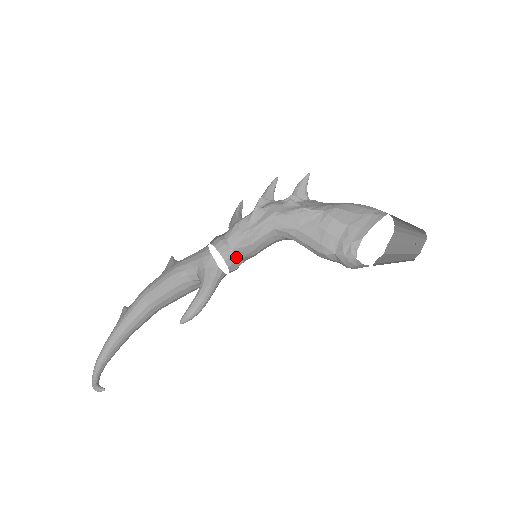
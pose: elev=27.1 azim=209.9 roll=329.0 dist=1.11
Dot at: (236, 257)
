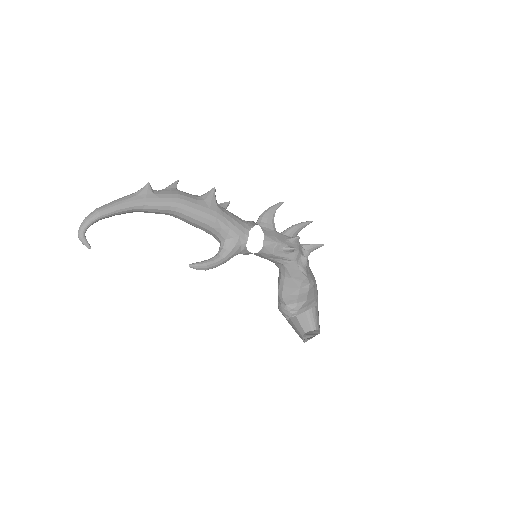
Dot at: occluded
